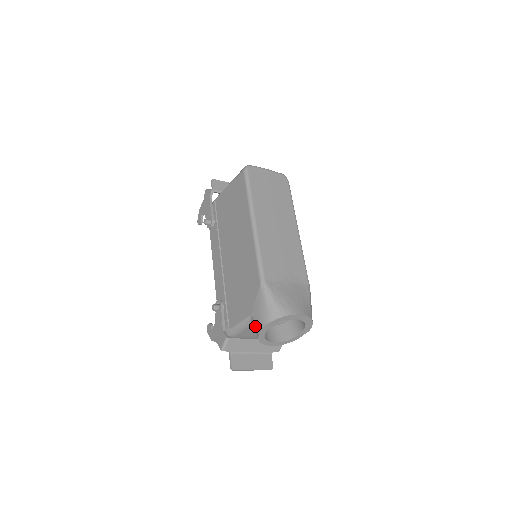
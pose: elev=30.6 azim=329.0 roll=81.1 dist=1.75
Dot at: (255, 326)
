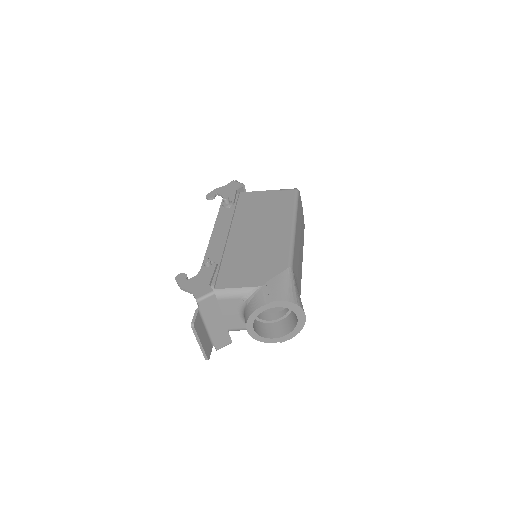
Dot at: (260, 297)
